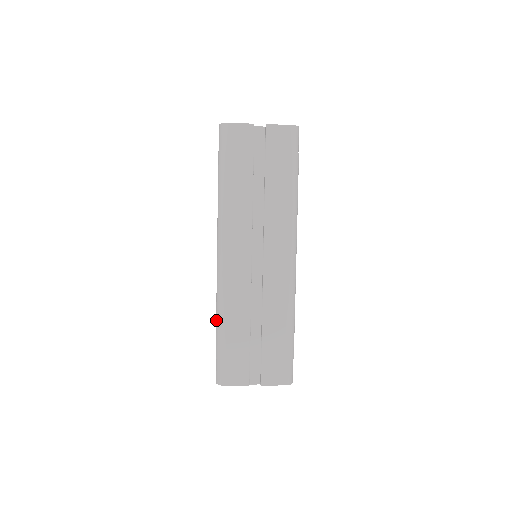
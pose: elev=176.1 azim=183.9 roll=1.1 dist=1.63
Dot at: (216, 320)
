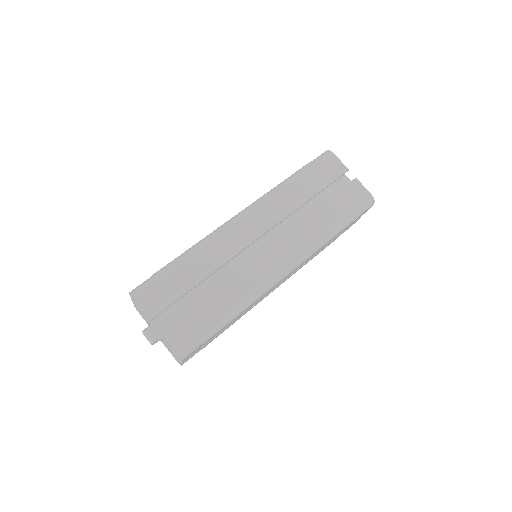
Dot at: (185, 251)
